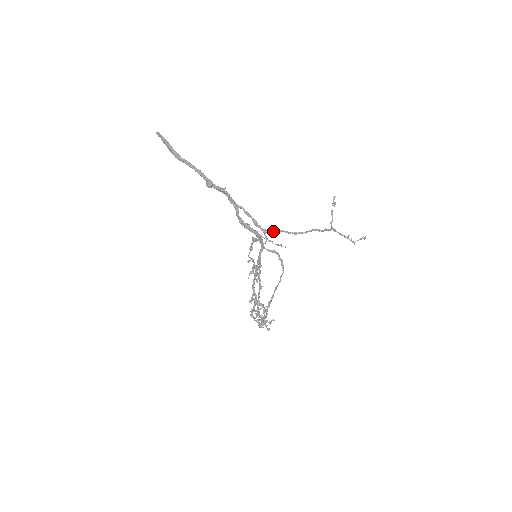
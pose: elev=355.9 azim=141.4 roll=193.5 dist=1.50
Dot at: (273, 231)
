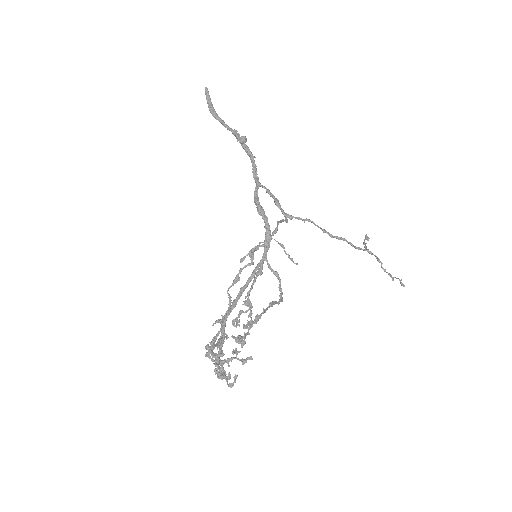
Dot at: occluded
